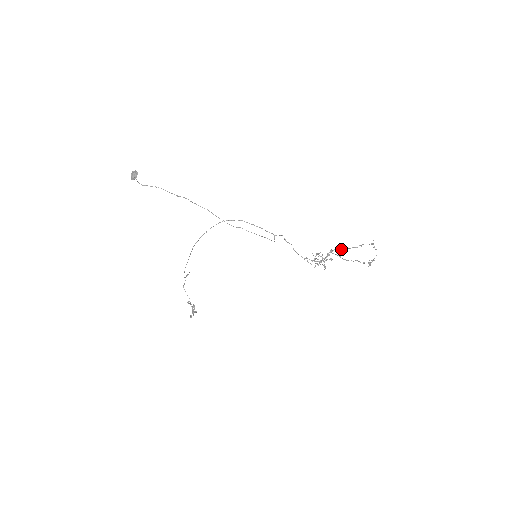
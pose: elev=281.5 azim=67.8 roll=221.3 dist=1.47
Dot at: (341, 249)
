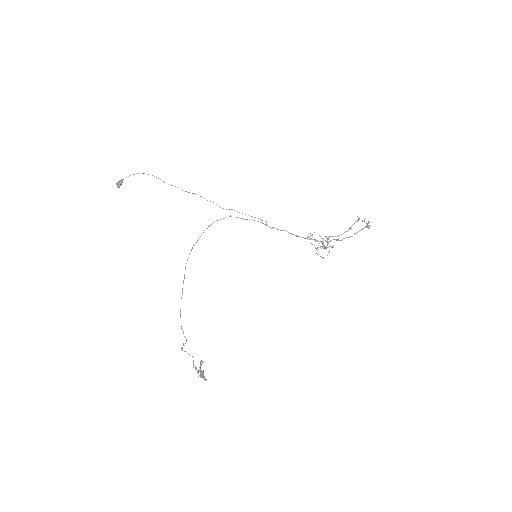
Dot at: (335, 236)
